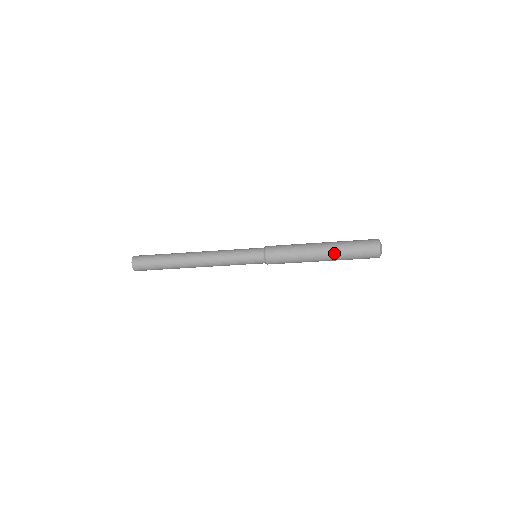
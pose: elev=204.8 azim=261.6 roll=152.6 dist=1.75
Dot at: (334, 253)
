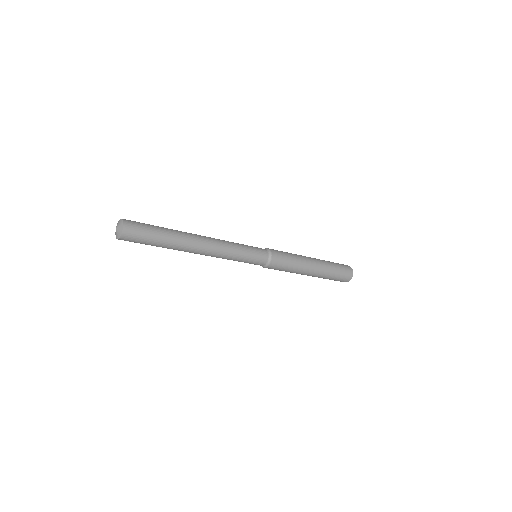
Dot at: (323, 271)
